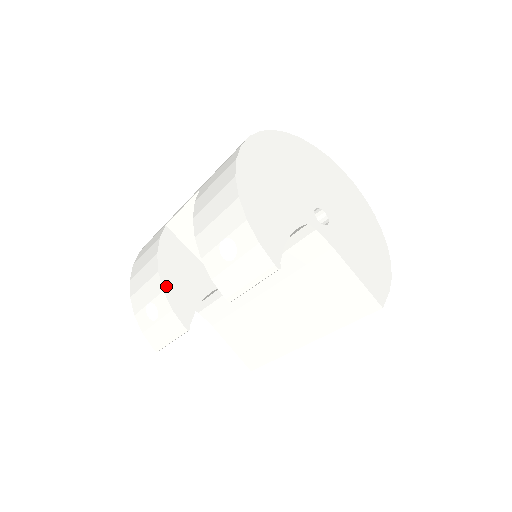
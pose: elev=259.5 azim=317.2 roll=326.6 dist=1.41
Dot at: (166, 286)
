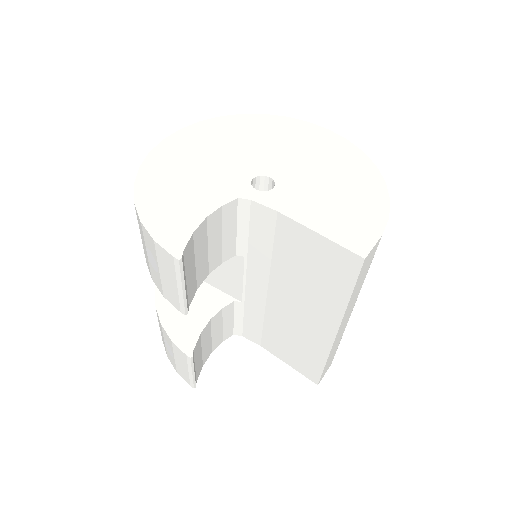
Dot at: (164, 319)
